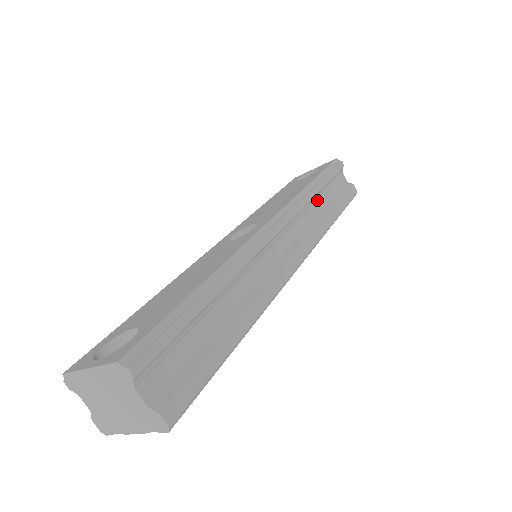
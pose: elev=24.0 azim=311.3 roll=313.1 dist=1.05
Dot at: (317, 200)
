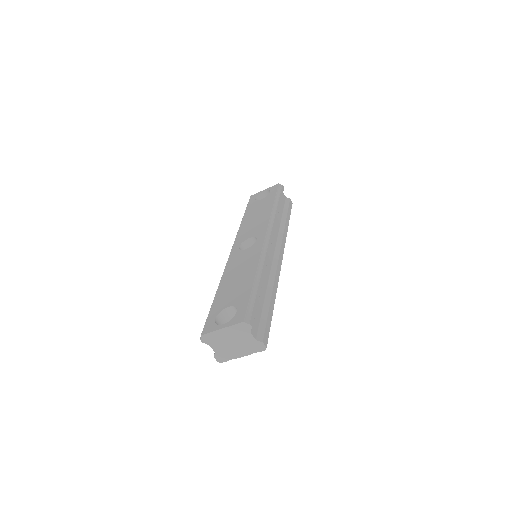
Dot at: (278, 215)
